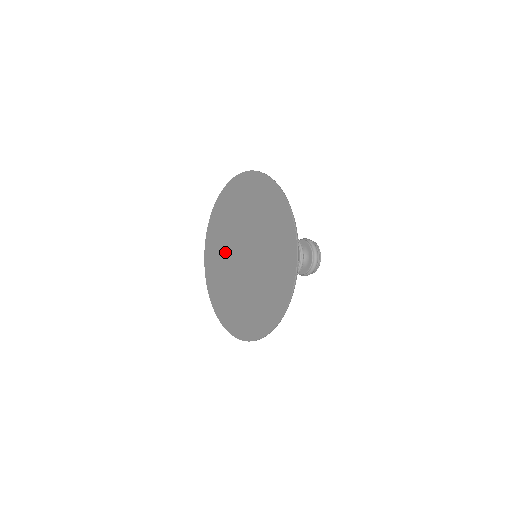
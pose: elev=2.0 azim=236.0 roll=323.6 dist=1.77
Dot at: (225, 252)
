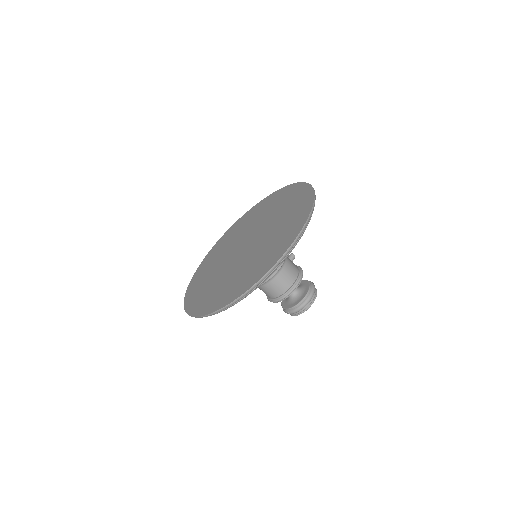
Dot at: (220, 263)
